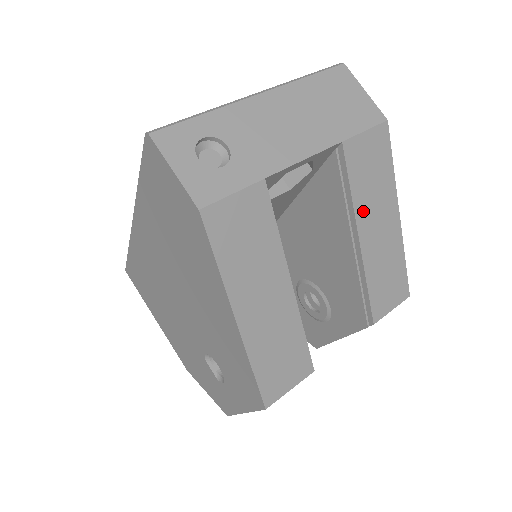
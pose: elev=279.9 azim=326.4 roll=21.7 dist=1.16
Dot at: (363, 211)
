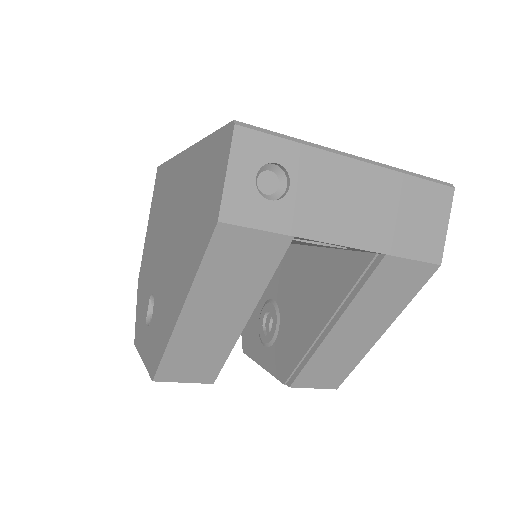
Dot at: (355, 312)
